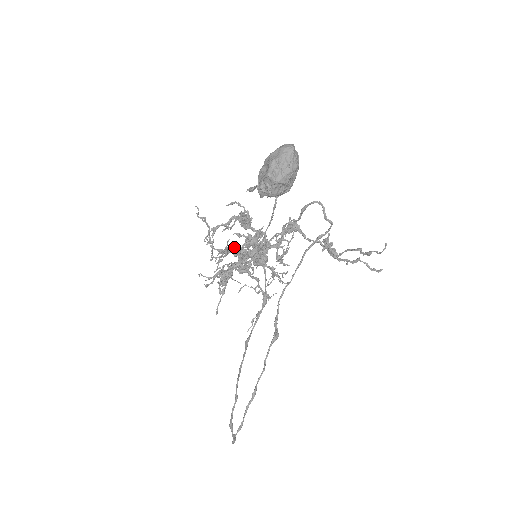
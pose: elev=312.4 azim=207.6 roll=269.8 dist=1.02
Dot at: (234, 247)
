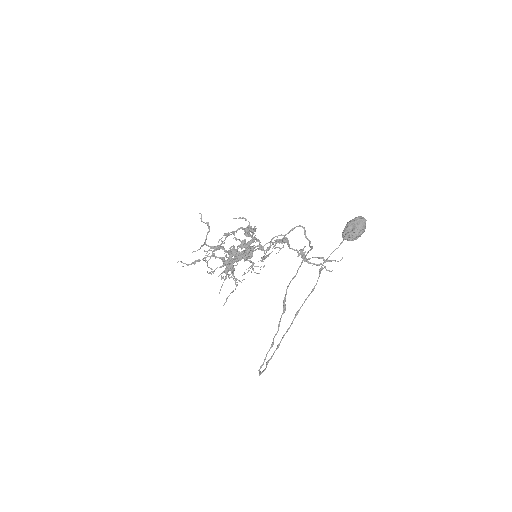
Dot at: occluded
